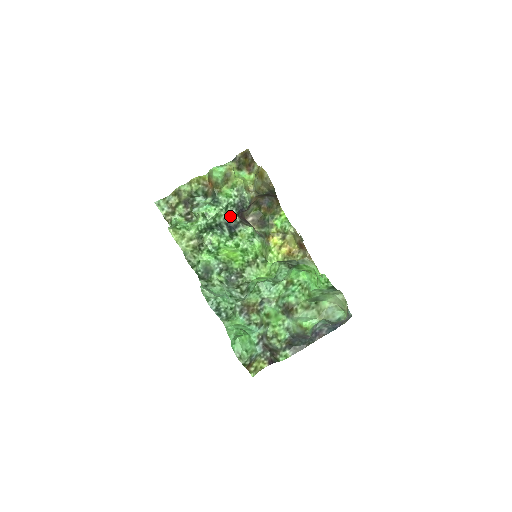
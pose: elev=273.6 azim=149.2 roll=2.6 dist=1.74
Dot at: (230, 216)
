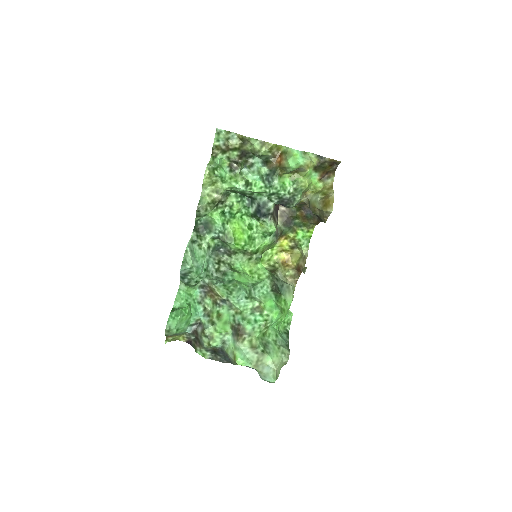
Dot at: (268, 202)
